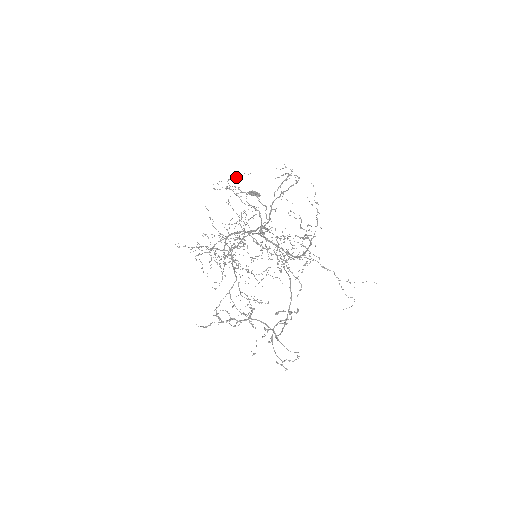
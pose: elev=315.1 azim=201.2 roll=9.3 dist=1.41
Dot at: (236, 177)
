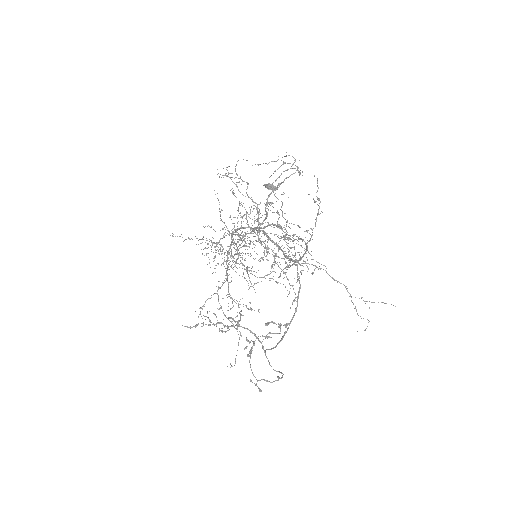
Dot at: occluded
